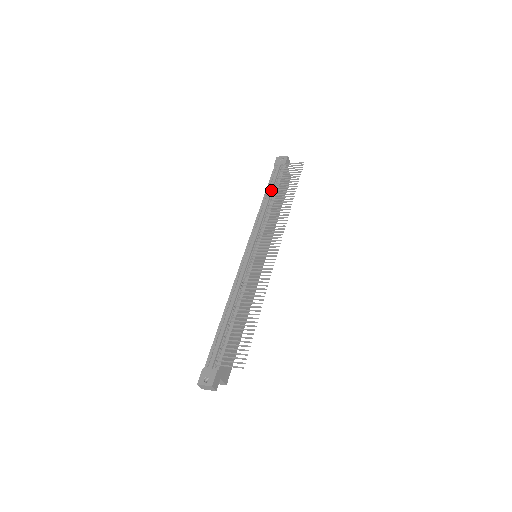
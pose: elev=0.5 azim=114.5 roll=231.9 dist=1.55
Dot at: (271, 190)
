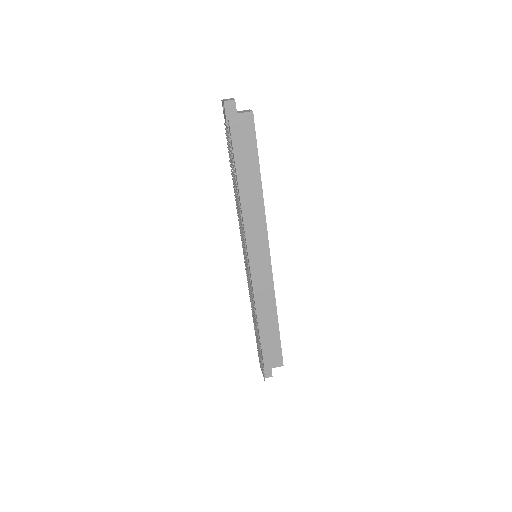
Dot at: occluded
